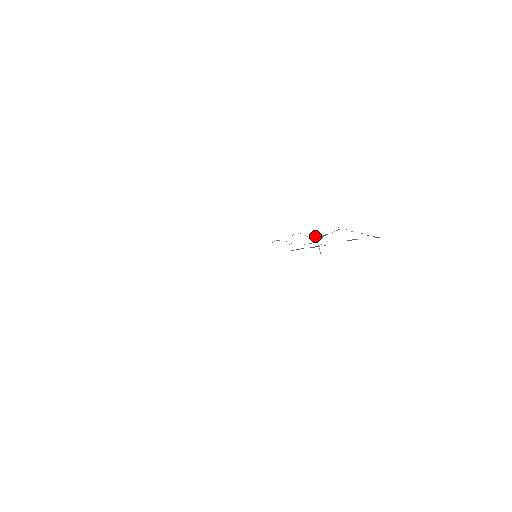
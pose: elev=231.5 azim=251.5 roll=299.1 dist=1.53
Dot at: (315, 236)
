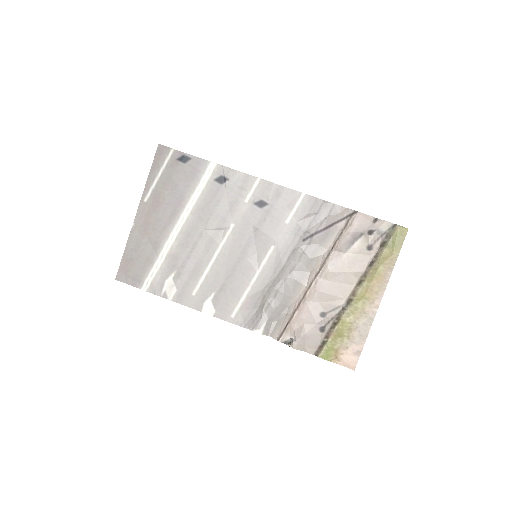
Dot at: (299, 319)
